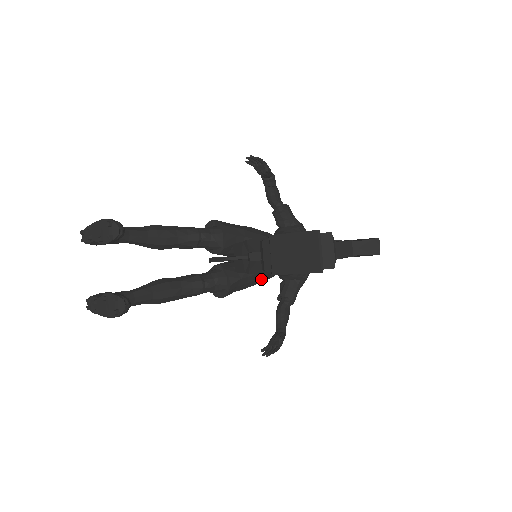
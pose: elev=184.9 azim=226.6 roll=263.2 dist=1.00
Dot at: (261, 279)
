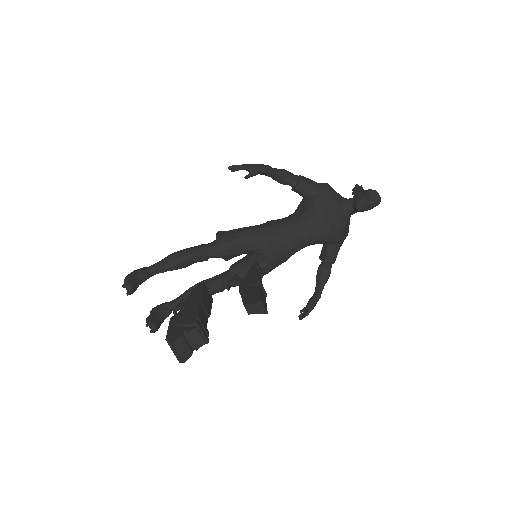
Dot at: (272, 268)
